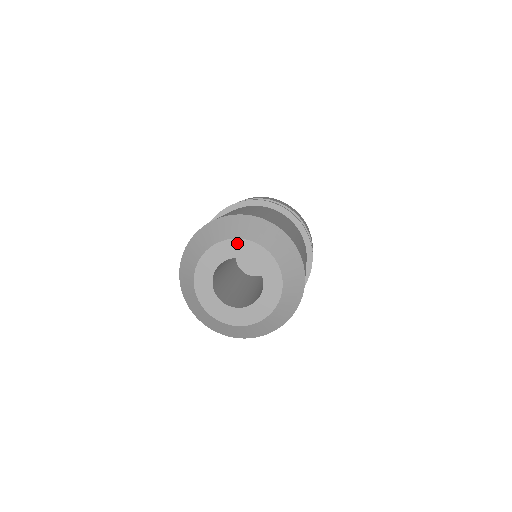
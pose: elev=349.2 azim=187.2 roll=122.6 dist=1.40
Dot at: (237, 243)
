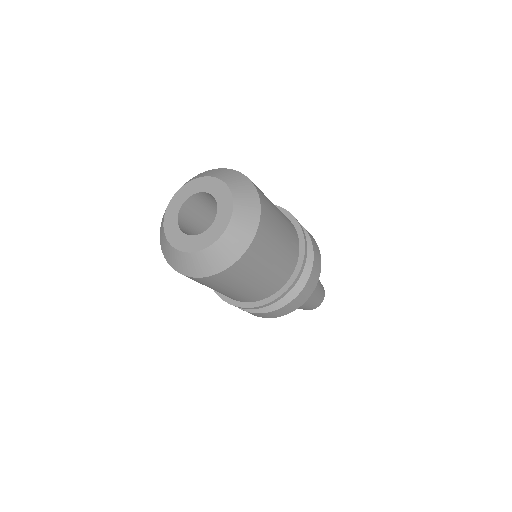
Dot at: (220, 184)
